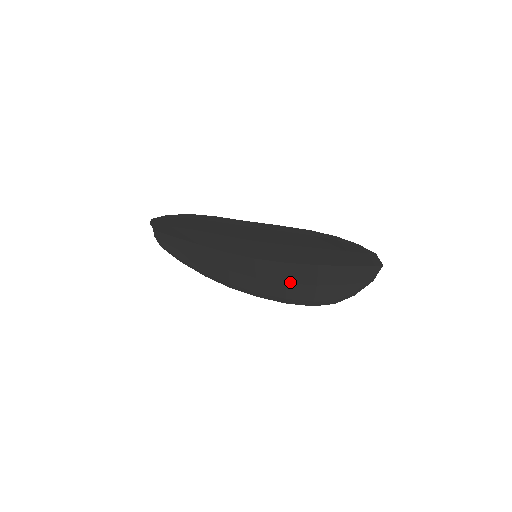
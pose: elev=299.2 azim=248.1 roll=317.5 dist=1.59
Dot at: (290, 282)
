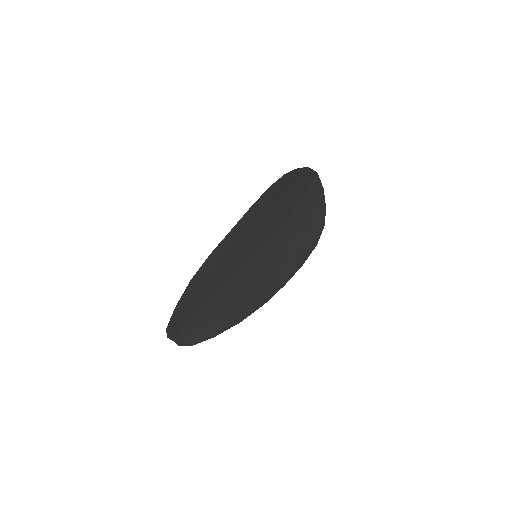
Dot at: (290, 246)
